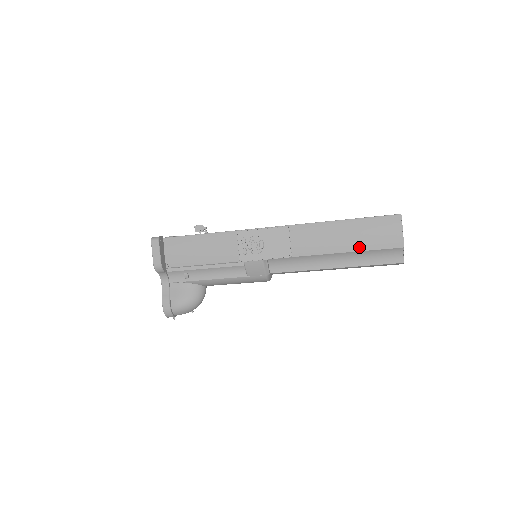
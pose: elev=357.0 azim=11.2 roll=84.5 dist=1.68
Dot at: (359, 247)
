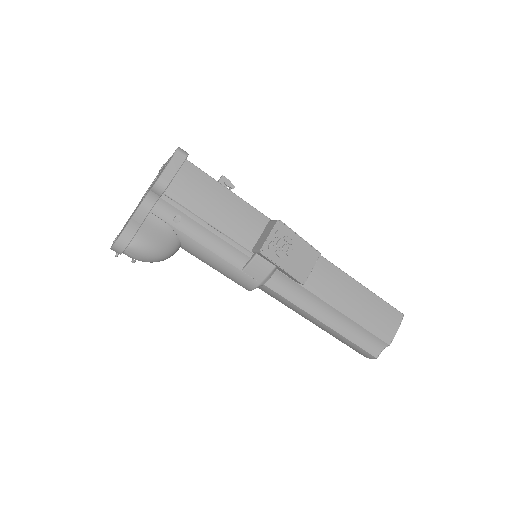
Dot at: (359, 319)
